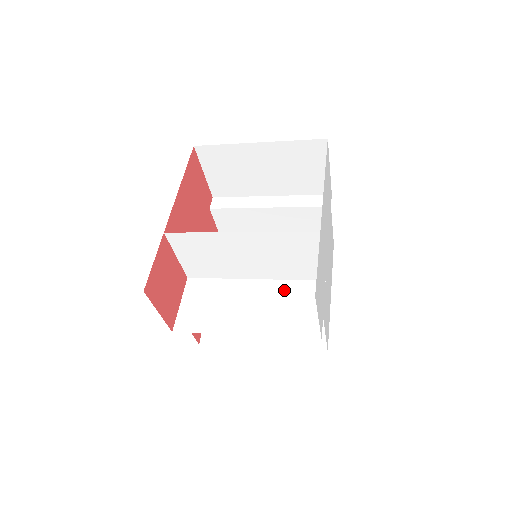
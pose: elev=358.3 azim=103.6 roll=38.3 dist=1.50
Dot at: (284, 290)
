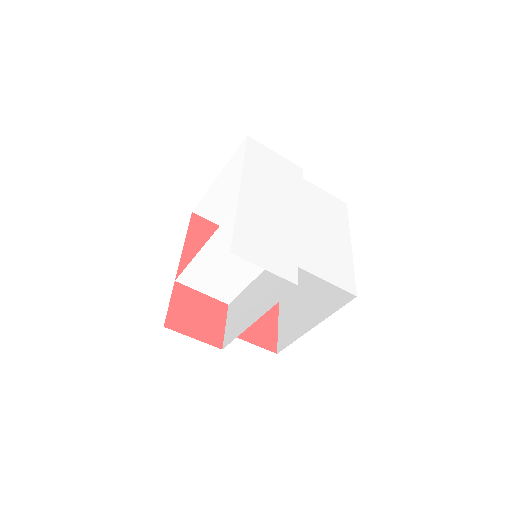
Dot at: occluded
